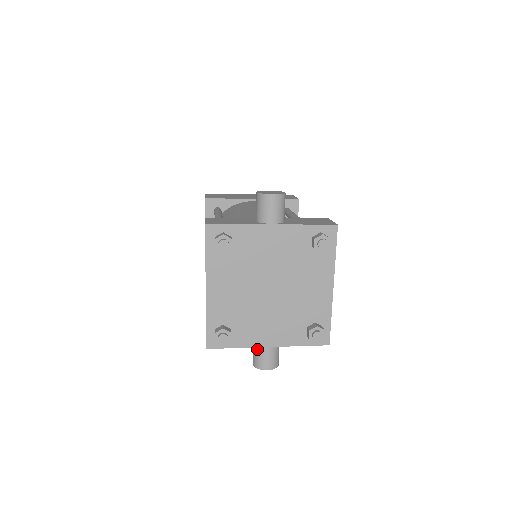
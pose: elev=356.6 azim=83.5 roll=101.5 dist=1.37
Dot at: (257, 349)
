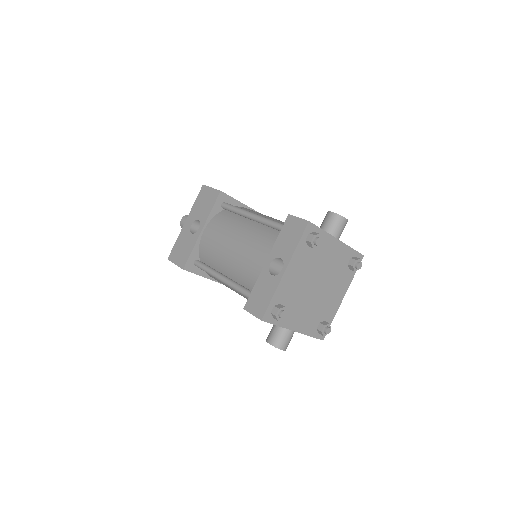
Dot at: (283, 331)
